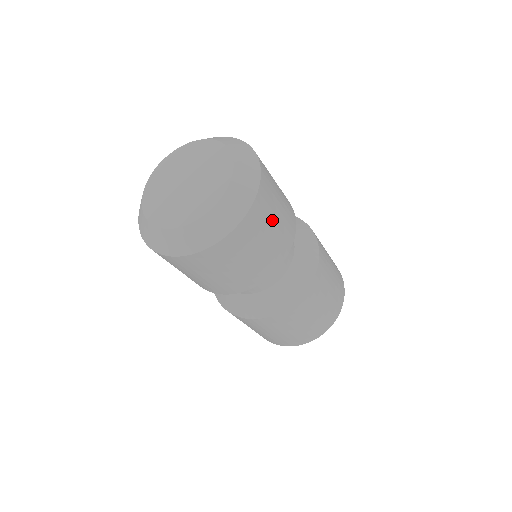
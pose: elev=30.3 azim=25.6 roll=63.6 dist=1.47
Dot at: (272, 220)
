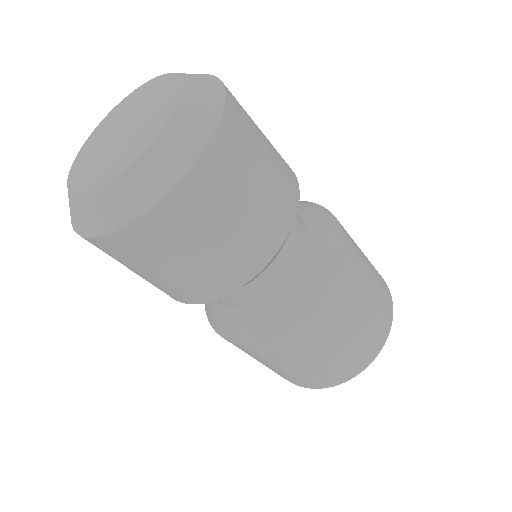
Dot at: (220, 221)
